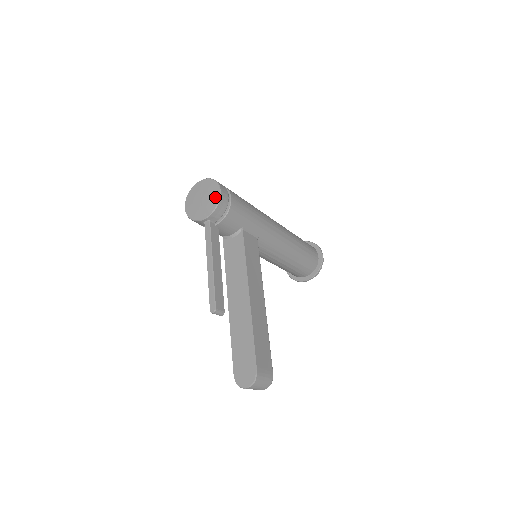
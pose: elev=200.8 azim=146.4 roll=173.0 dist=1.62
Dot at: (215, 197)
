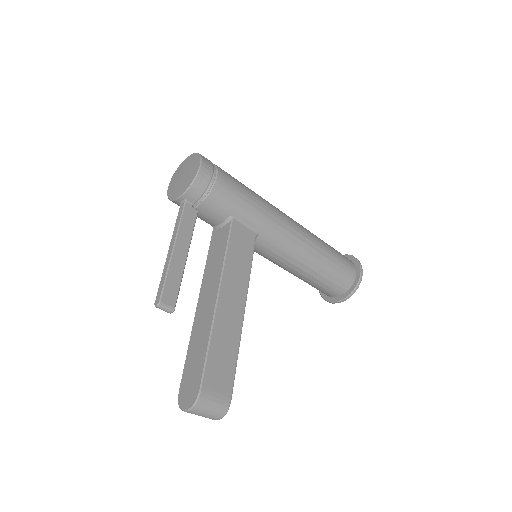
Dot at: (194, 172)
